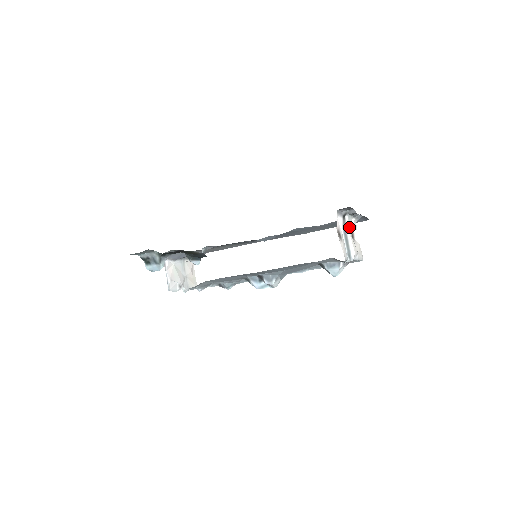
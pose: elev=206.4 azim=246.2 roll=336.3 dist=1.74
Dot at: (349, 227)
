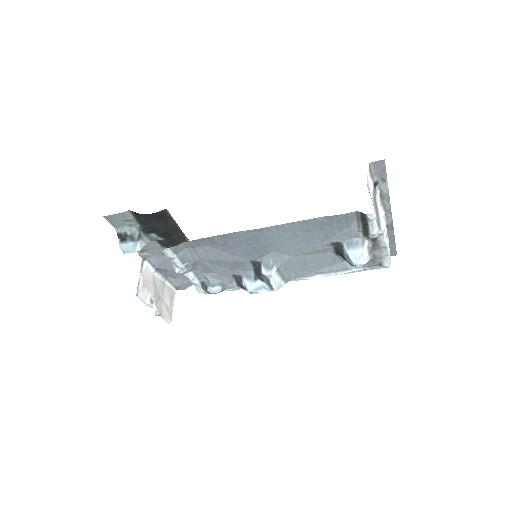
Dot at: occluded
